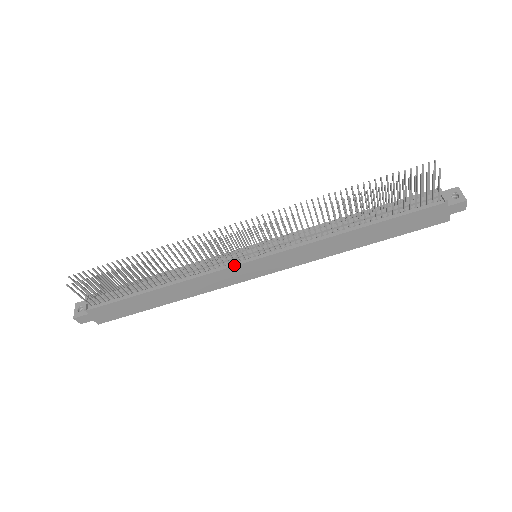
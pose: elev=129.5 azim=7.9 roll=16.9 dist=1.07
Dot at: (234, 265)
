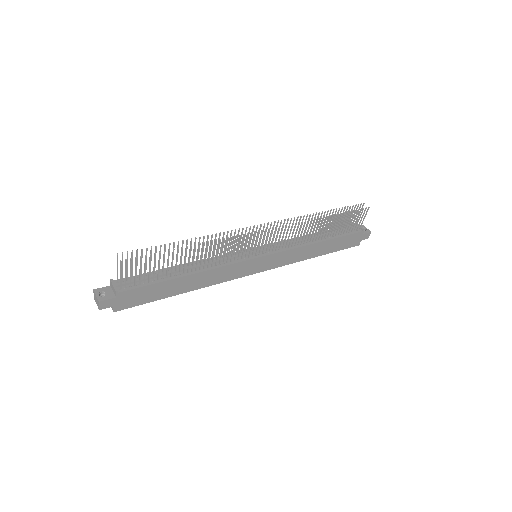
Dot at: (246, 260)
